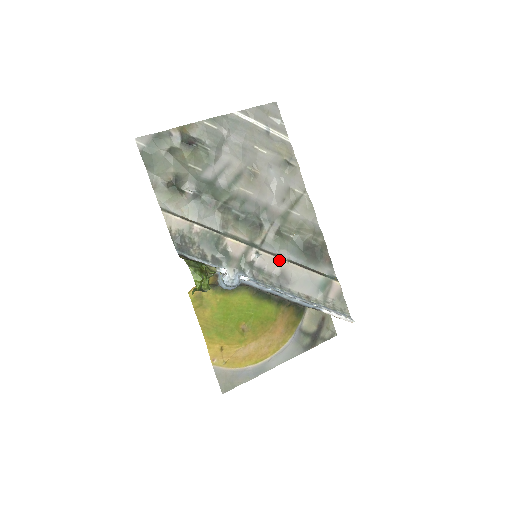
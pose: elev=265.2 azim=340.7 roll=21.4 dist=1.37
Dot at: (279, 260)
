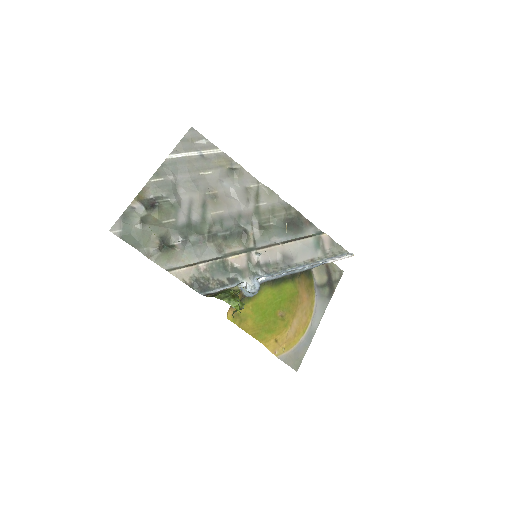
Dot at: (275, 248)
